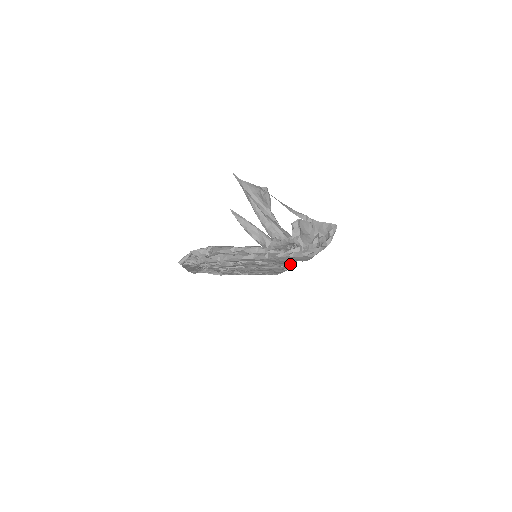
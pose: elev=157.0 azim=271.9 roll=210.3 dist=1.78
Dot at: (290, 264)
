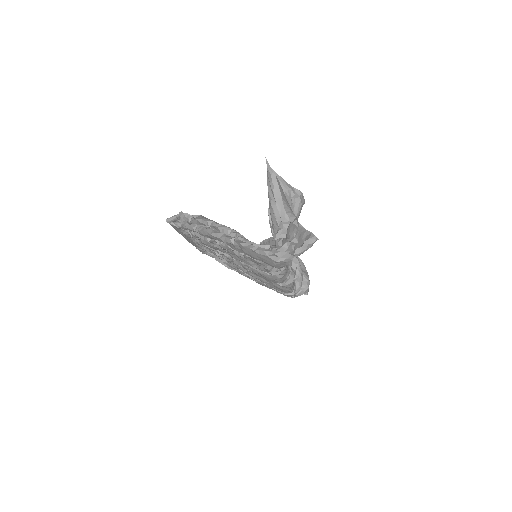
Dot at: (268, 269)
